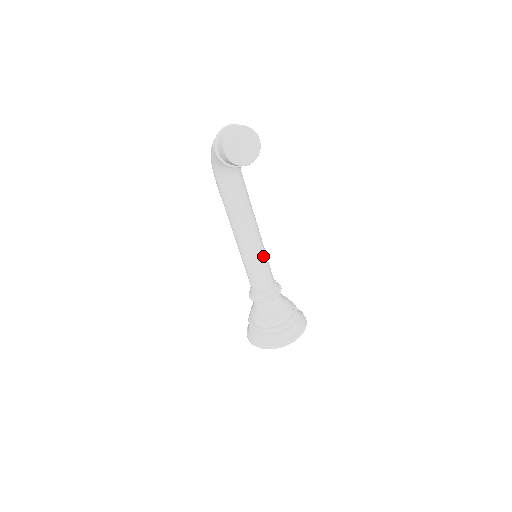
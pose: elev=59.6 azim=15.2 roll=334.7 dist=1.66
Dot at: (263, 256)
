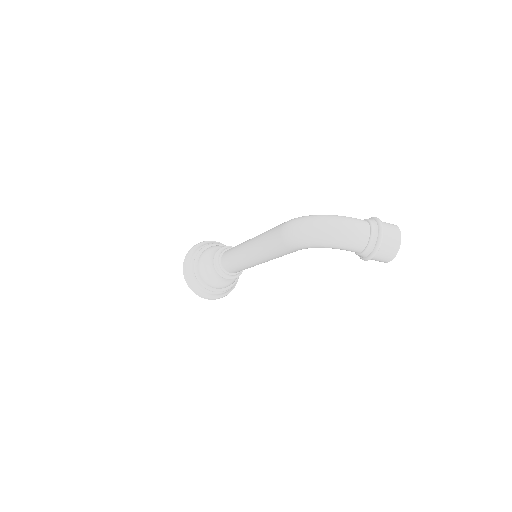
Dot at: occluded
